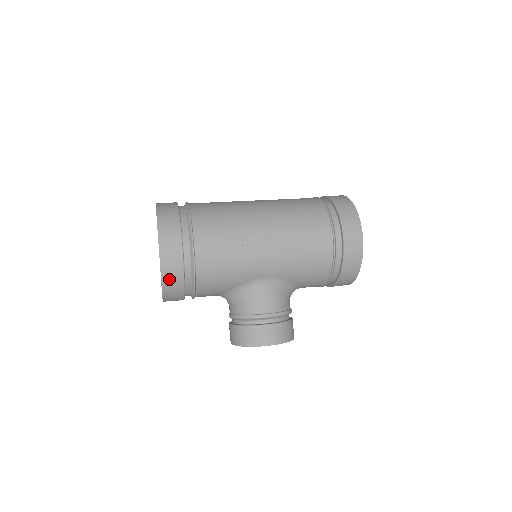
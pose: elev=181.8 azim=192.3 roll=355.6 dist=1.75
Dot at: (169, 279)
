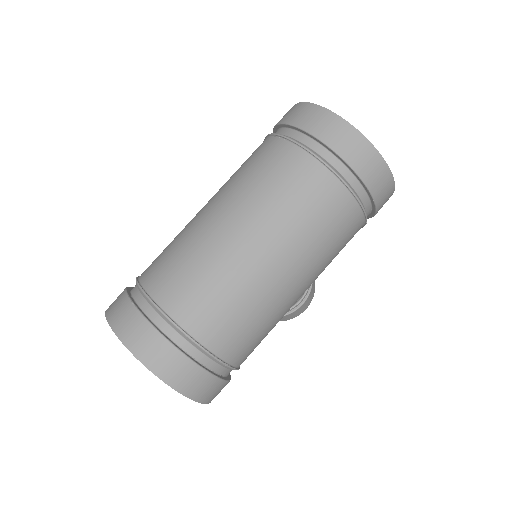
Dot at: occluded
